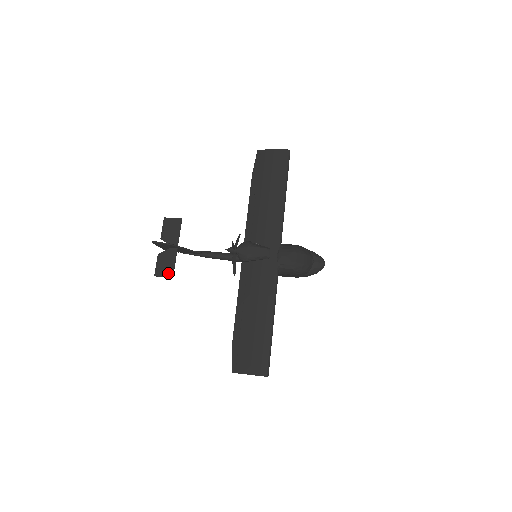
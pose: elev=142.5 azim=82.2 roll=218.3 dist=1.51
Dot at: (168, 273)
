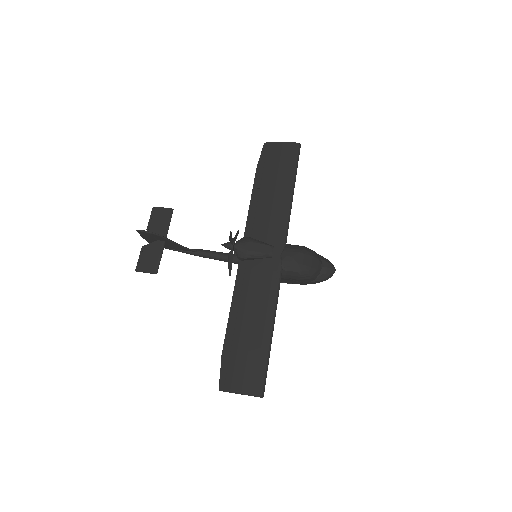
Dot at: (152, 268)
